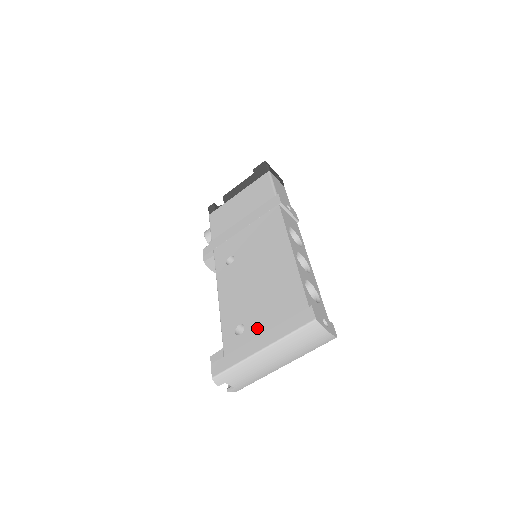
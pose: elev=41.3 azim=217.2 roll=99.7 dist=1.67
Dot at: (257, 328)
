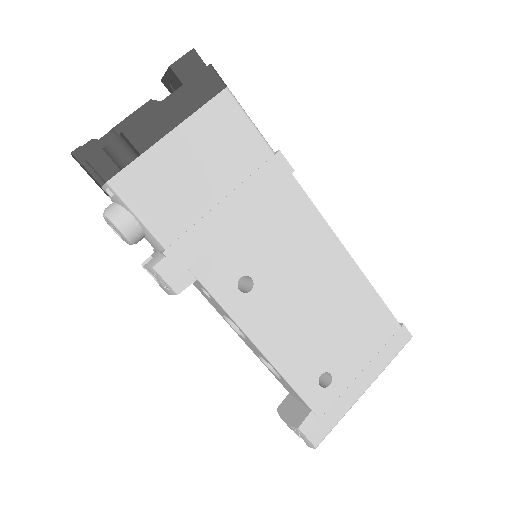
Dot at: (350, 370)
